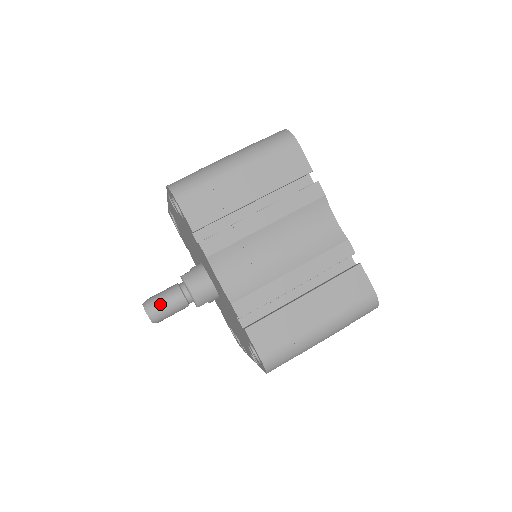
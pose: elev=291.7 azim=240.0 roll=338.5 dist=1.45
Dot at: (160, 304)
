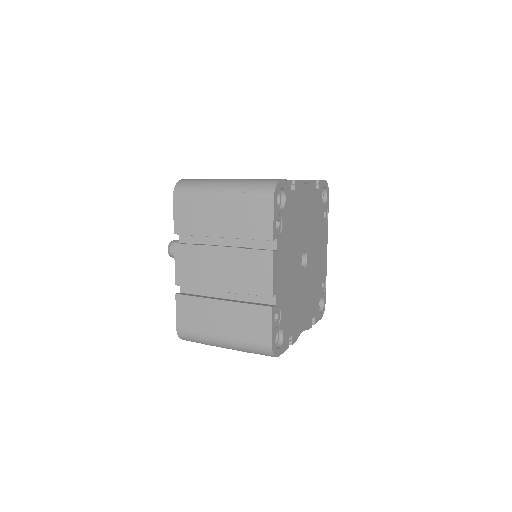
Dot at: occluded
